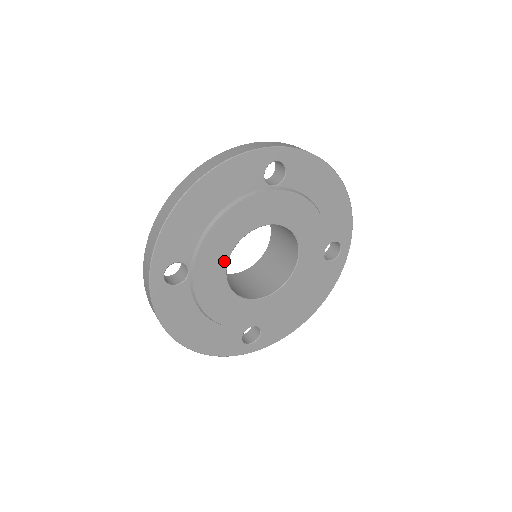
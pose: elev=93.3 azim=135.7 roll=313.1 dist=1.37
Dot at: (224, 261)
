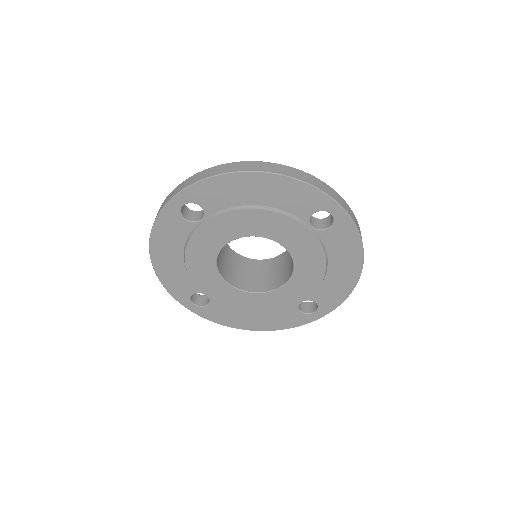
Dot at: (231, 237)
